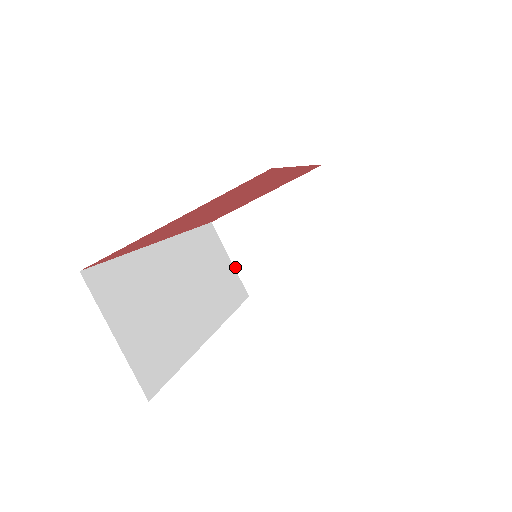
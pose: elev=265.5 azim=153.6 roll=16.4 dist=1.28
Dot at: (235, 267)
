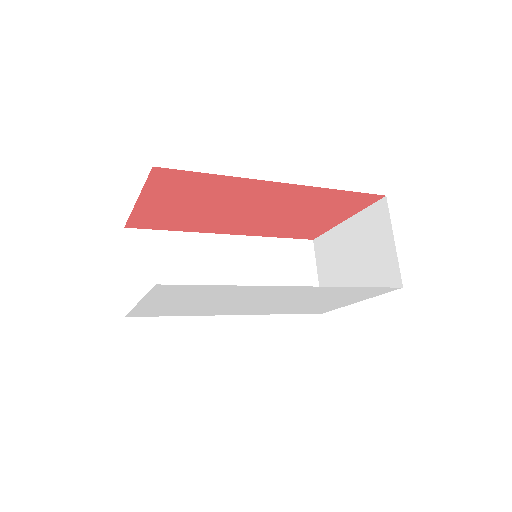
Dot at: (319, 283)
